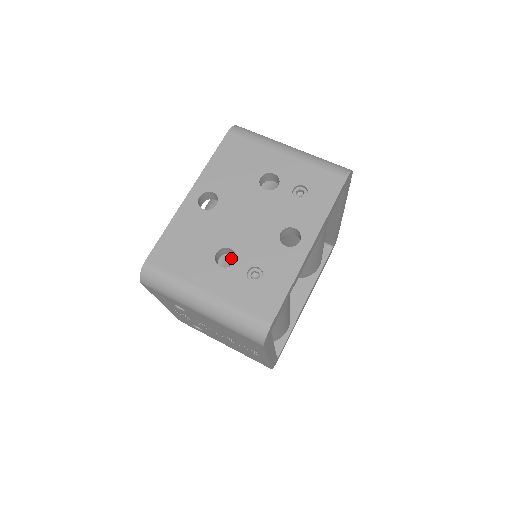
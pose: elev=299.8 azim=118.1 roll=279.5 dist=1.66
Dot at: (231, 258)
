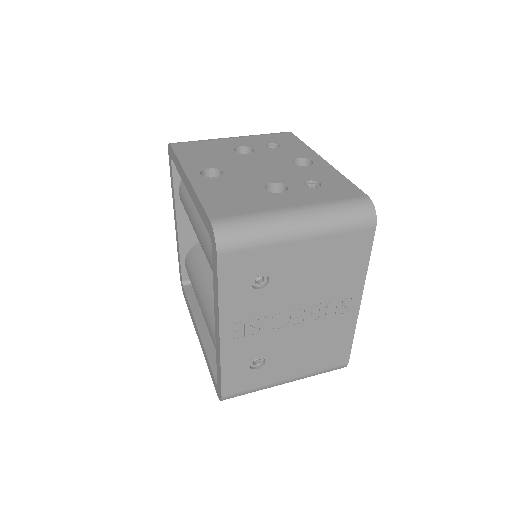
Dot at: occluded
